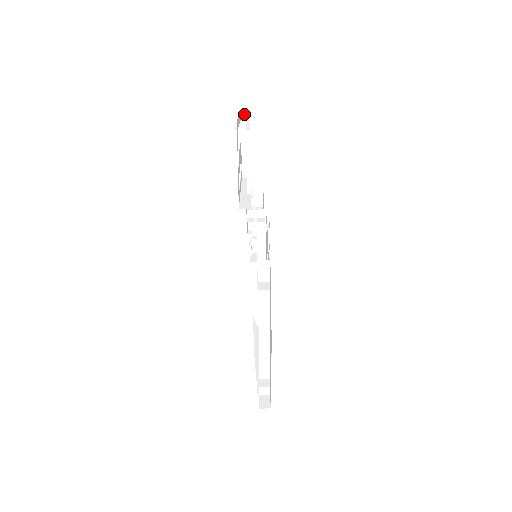
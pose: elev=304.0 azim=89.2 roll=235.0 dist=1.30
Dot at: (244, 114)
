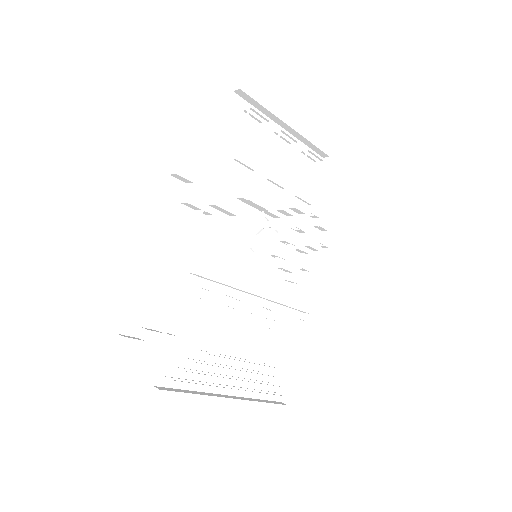
Dot at: (325, 160)
